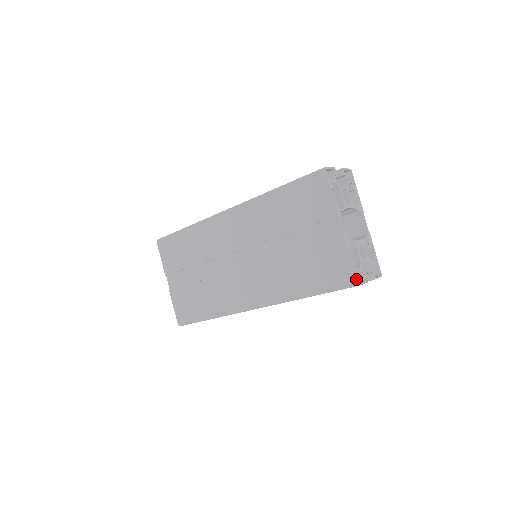
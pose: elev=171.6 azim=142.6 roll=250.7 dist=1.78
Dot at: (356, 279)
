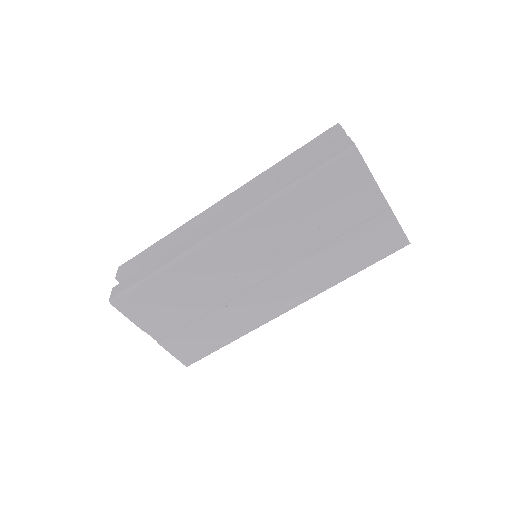
Dot at: (408, 240)
